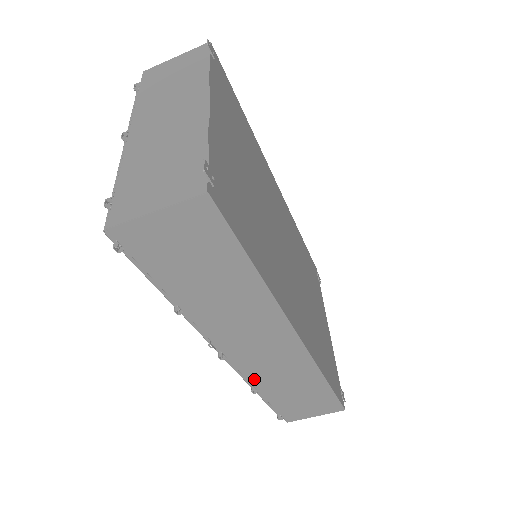
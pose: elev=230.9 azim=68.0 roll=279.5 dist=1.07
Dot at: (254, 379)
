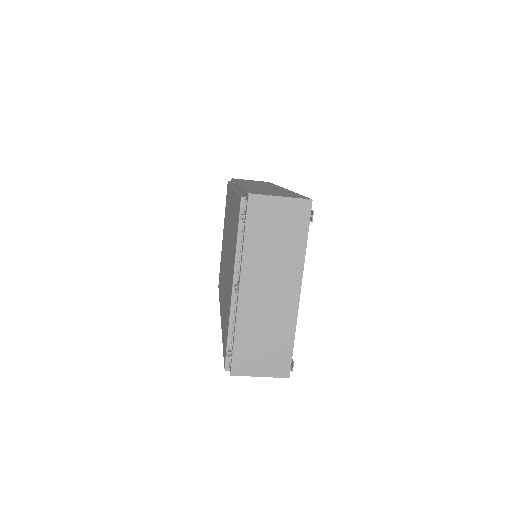
Dot at: occluded
